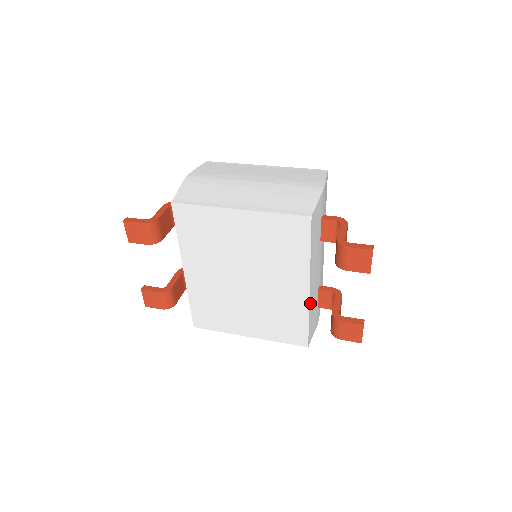
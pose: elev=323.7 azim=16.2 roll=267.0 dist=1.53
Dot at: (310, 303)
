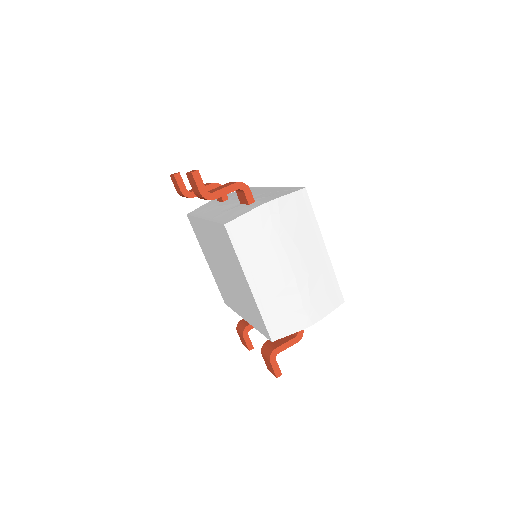
Dot at: occluded
